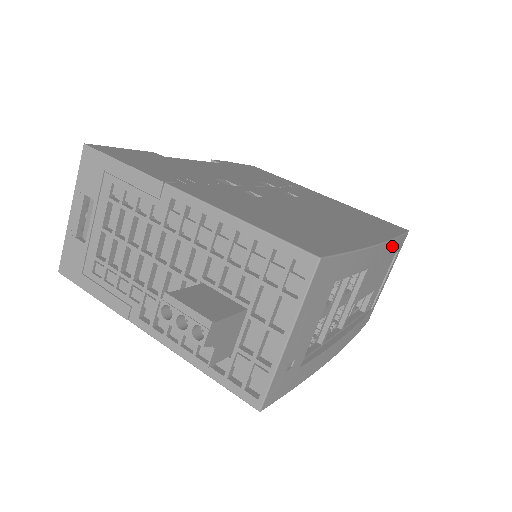
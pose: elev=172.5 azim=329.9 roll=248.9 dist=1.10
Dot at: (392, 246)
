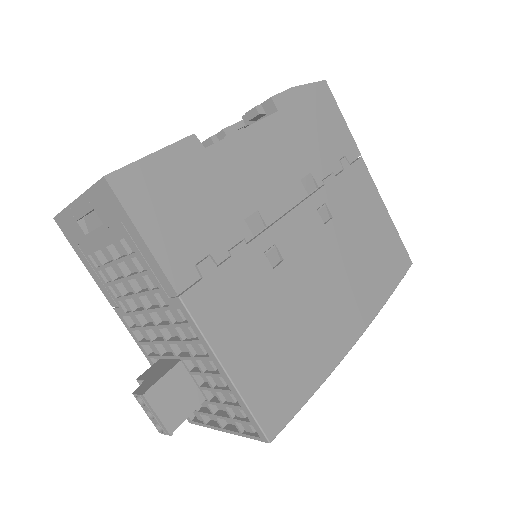
Dot at: occluded
